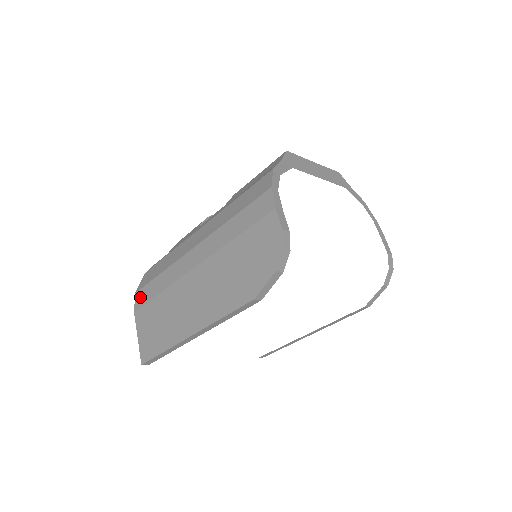
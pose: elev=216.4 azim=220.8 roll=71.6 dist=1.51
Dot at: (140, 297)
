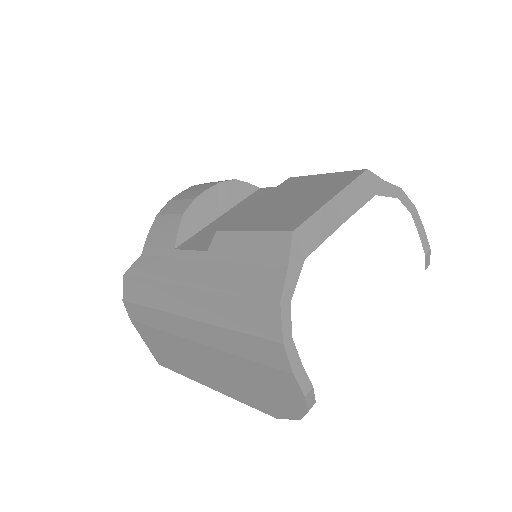
Dot at: (131, 311)
